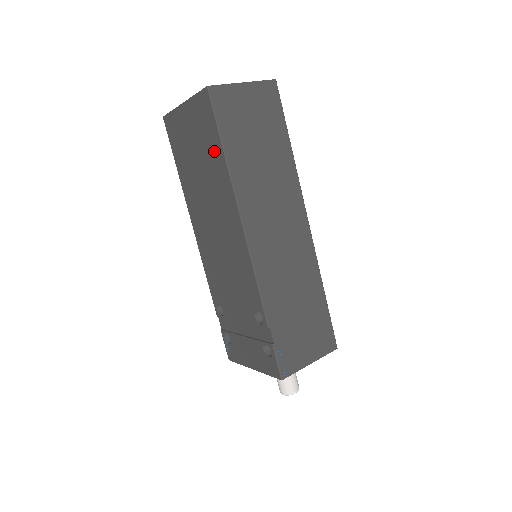
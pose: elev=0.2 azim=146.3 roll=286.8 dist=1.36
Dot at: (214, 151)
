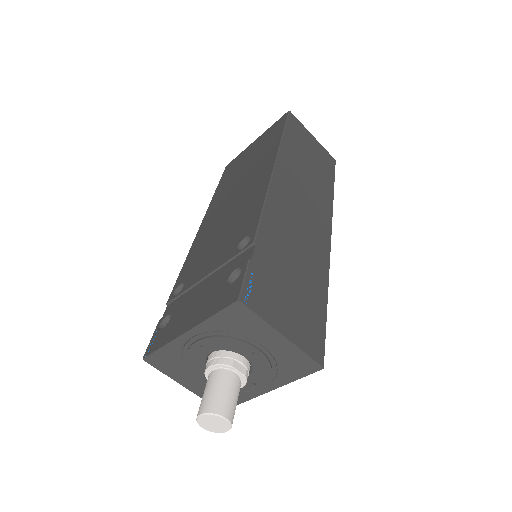
Dot at: (271, 142)
